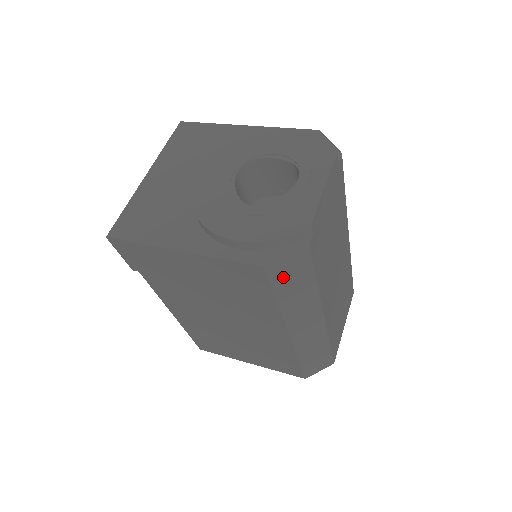
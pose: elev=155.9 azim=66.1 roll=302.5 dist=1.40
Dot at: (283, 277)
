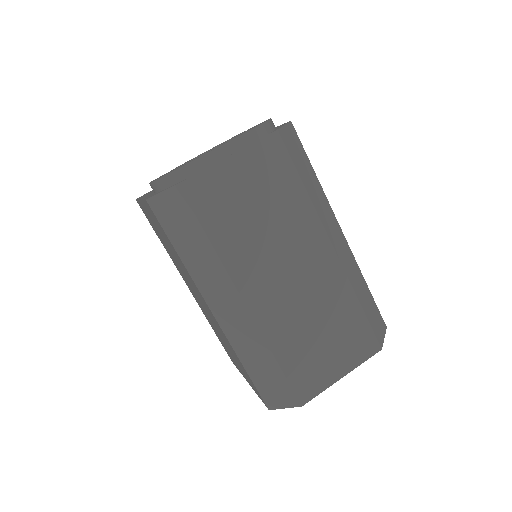
Dot at: (170, 220)
